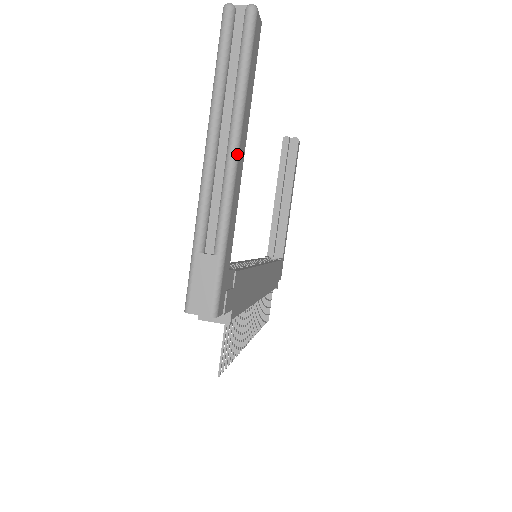
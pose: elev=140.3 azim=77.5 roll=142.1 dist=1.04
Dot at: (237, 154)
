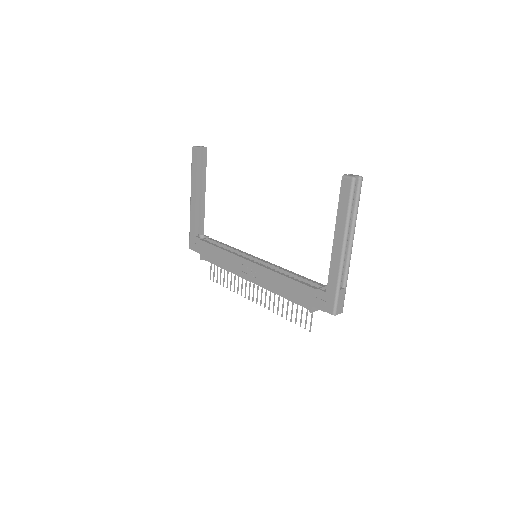
Dot at: occluded
